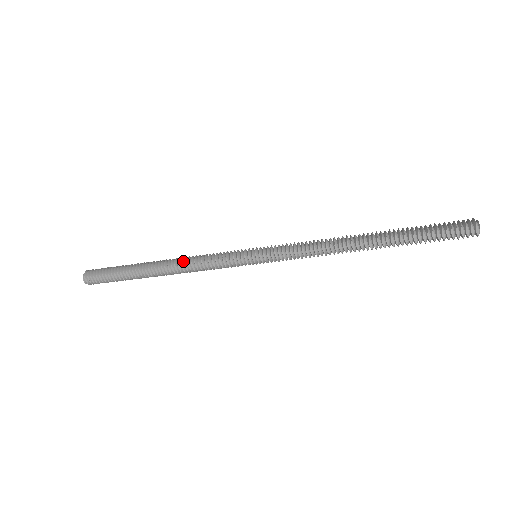
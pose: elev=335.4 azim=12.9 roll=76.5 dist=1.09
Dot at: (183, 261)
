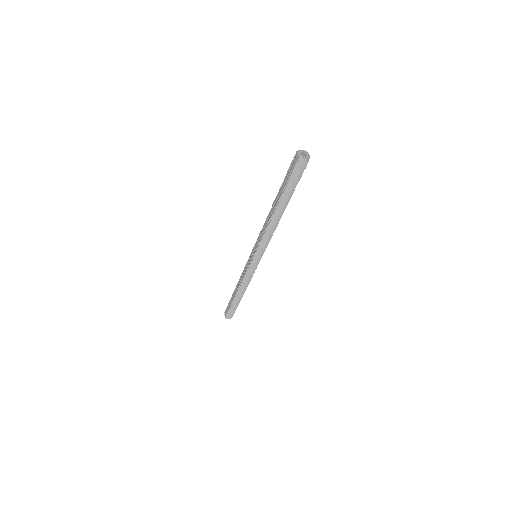
Dot at: occluded
